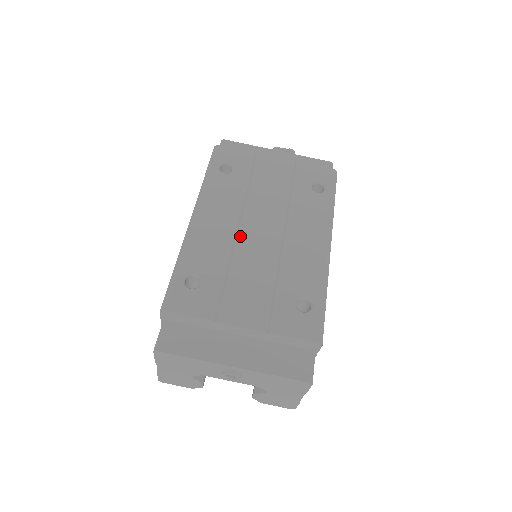
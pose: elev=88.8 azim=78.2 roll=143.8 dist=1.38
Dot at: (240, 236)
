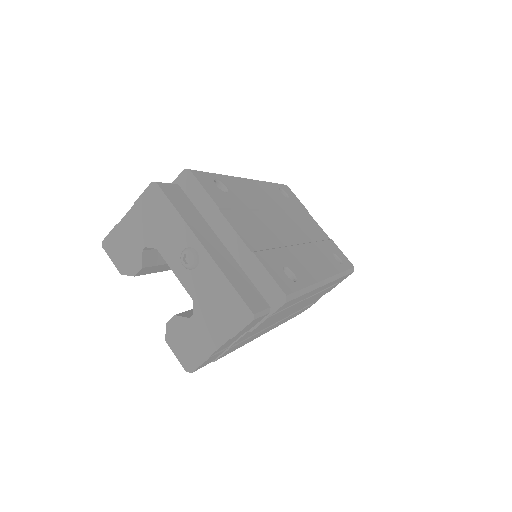
Dot at: (270, 213)
